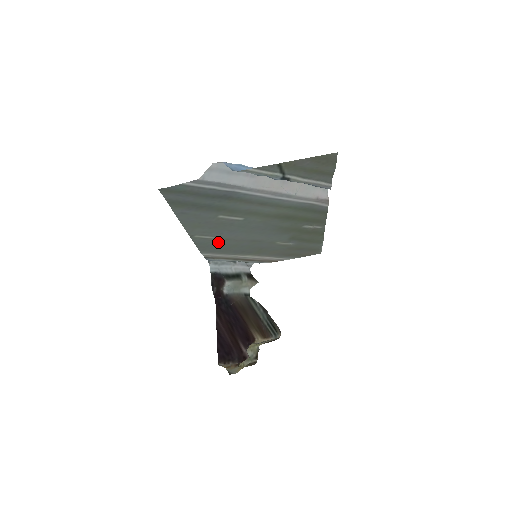
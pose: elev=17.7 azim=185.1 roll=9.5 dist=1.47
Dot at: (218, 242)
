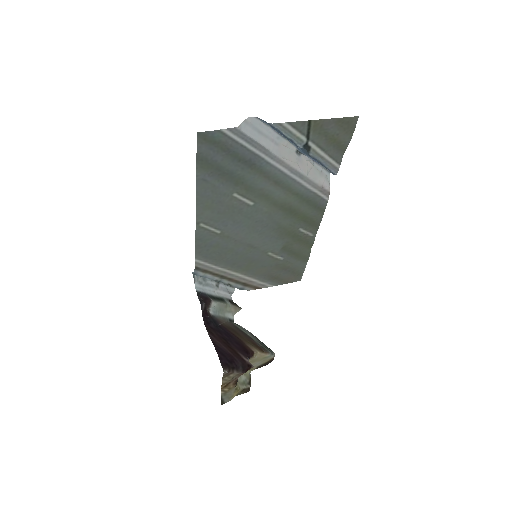
Dot at: (218, 241)
